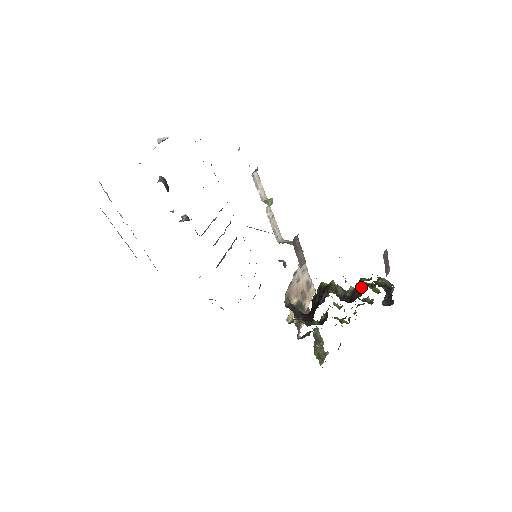
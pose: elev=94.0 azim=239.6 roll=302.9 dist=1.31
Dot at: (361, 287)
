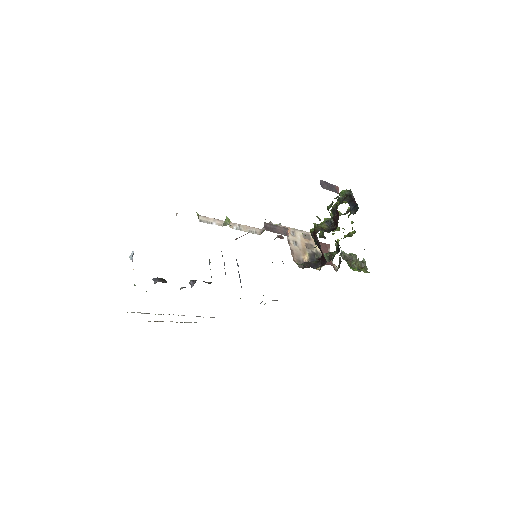
Dot at: (334, 211)
